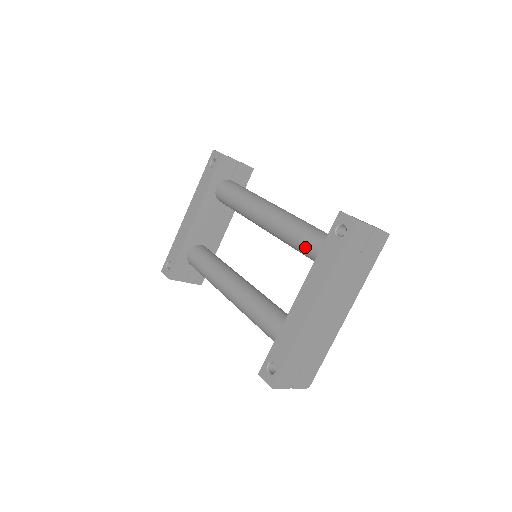
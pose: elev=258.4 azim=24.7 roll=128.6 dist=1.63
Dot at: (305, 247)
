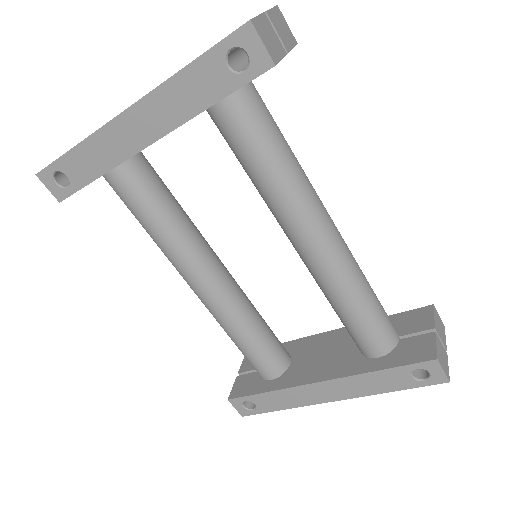
Dot at: (353, 330)
